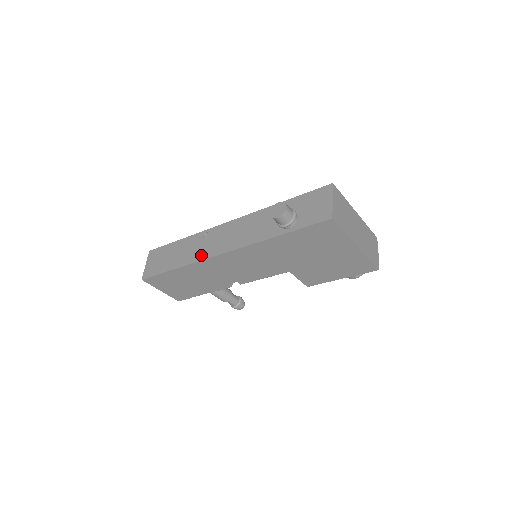
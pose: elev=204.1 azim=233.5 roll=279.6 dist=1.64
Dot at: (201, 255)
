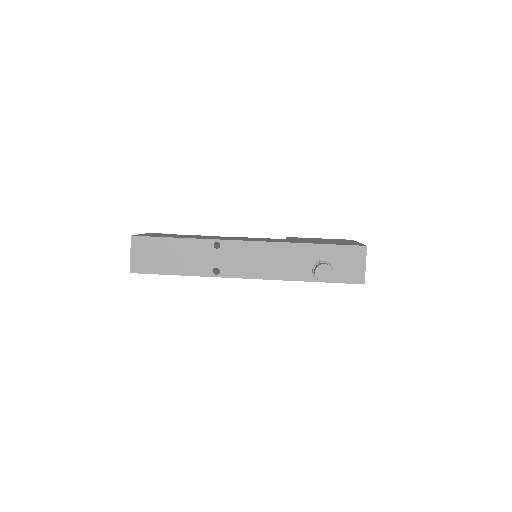
Dot at: (214, 268)
